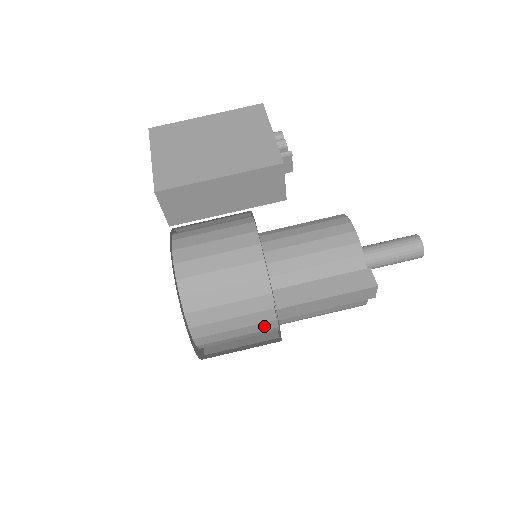
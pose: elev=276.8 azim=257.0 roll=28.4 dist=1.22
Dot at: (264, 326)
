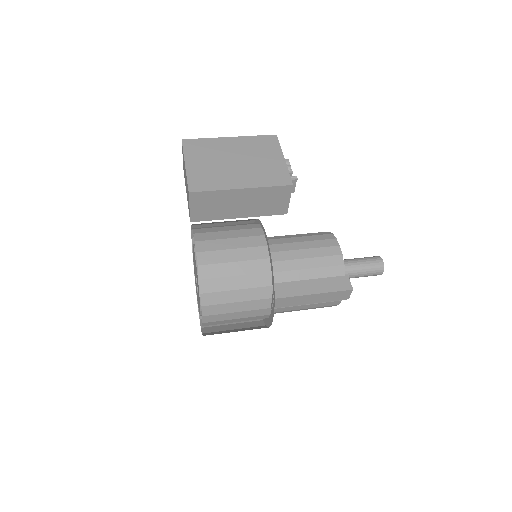
Dot at: (260, 312)
